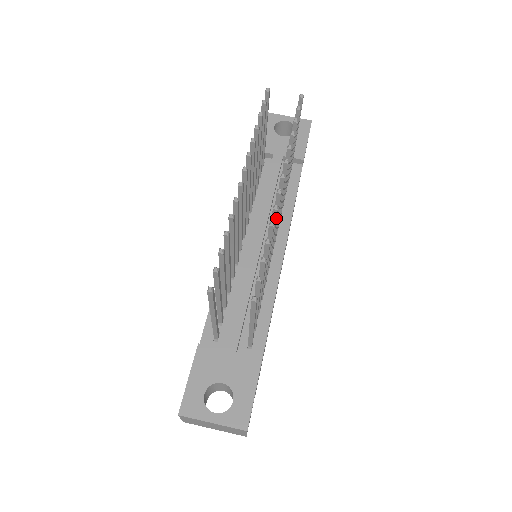
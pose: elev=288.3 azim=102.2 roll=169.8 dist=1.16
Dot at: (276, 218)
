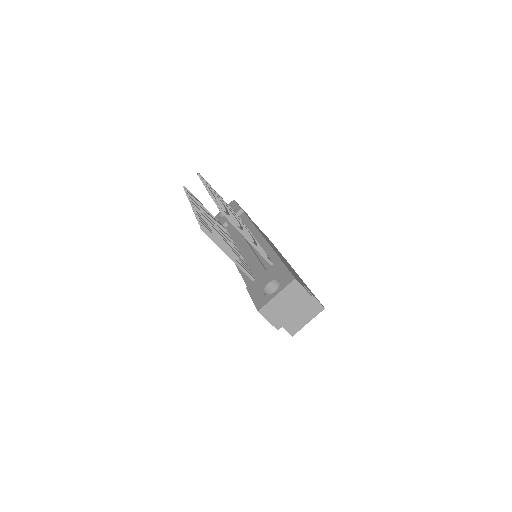
Dot at: (217, 199)
